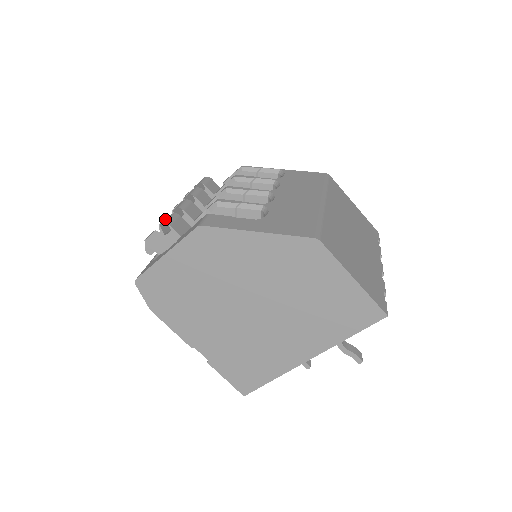
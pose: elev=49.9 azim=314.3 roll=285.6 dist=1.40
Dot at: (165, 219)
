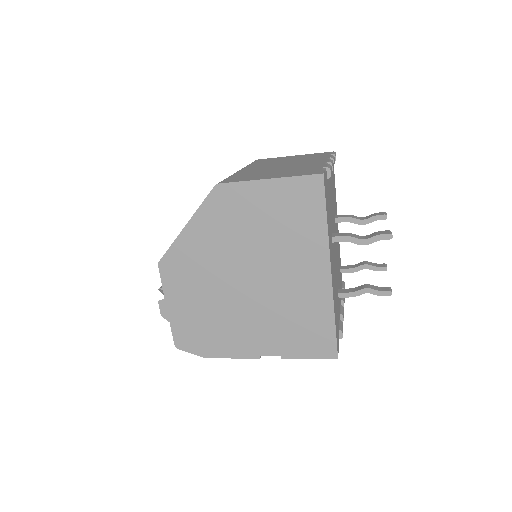
Dot at: occluded
